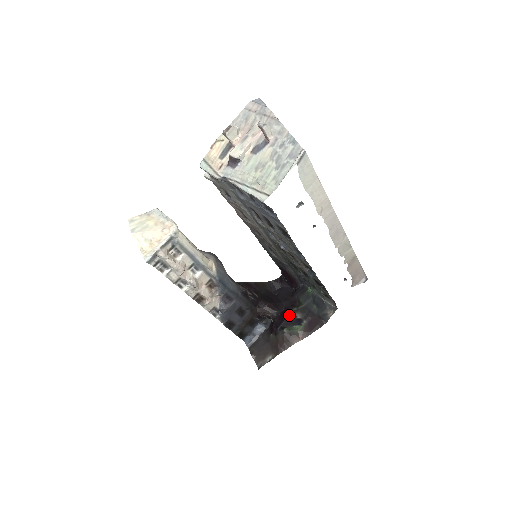
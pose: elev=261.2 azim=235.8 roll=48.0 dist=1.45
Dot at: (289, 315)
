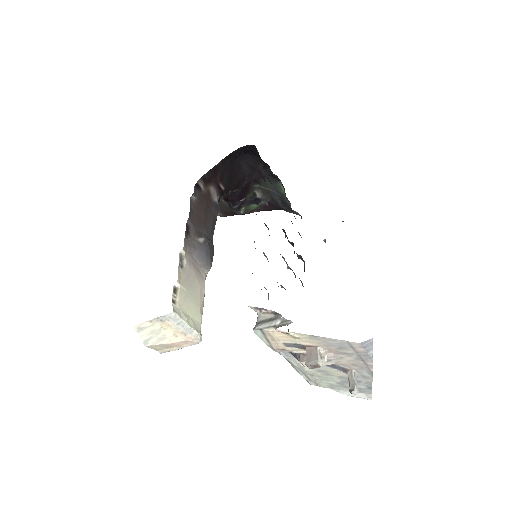
Dot at: (249, 193)
